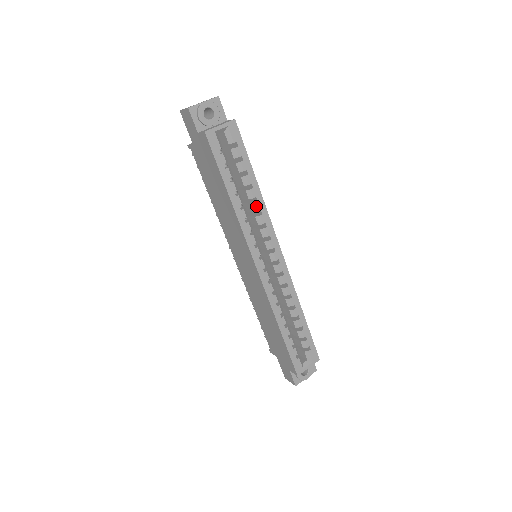
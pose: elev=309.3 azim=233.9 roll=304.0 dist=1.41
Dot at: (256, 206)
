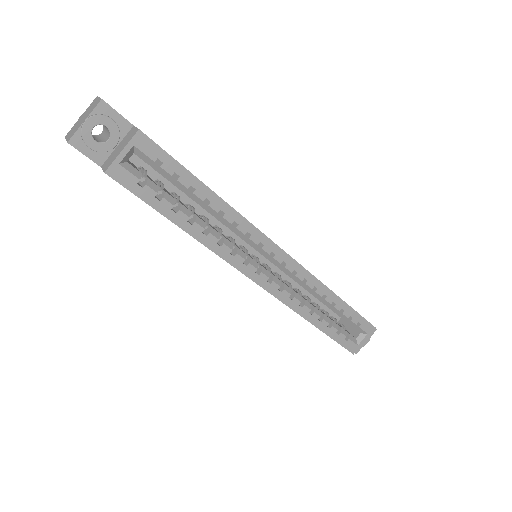
Dot at: (225, 220)
